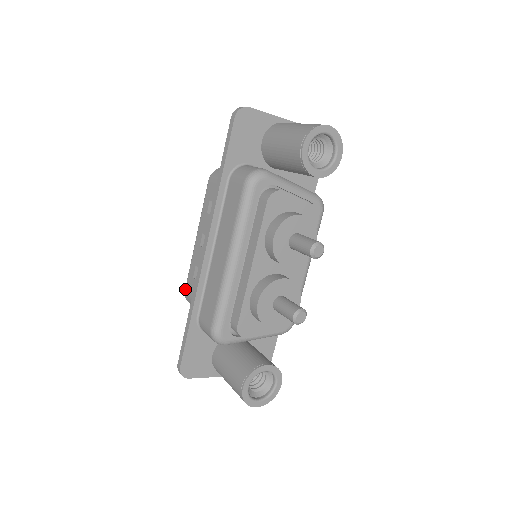
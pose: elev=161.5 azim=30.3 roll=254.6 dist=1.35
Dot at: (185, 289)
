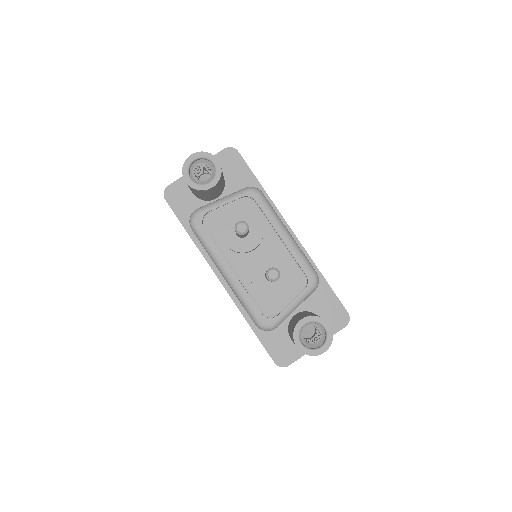
Dot at: occluded
